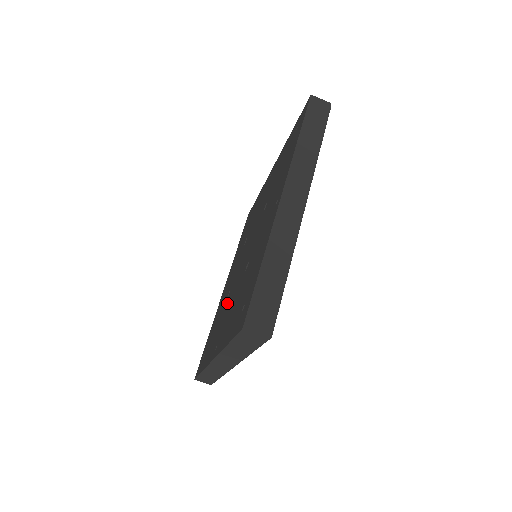
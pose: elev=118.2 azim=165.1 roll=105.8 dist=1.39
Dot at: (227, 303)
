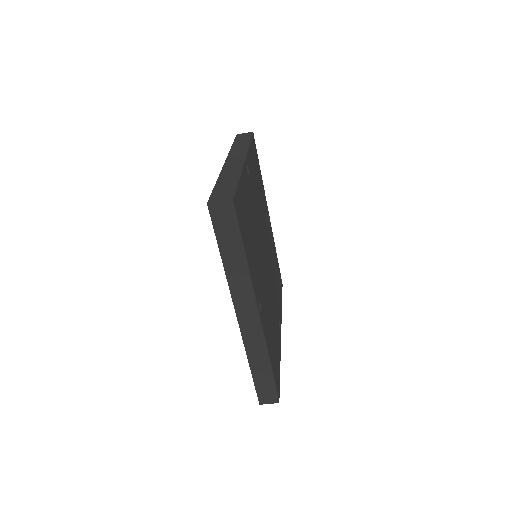
Dot at: occluded
